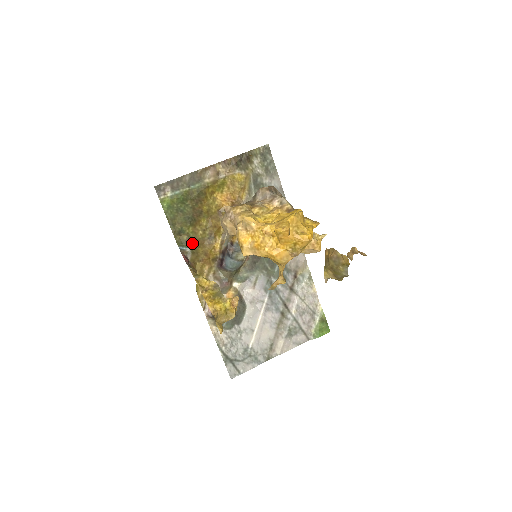
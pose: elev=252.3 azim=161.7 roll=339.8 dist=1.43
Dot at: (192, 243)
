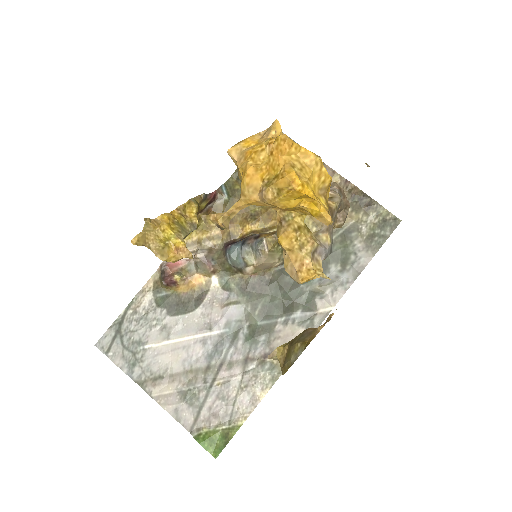
Dot at: (236, 198)
